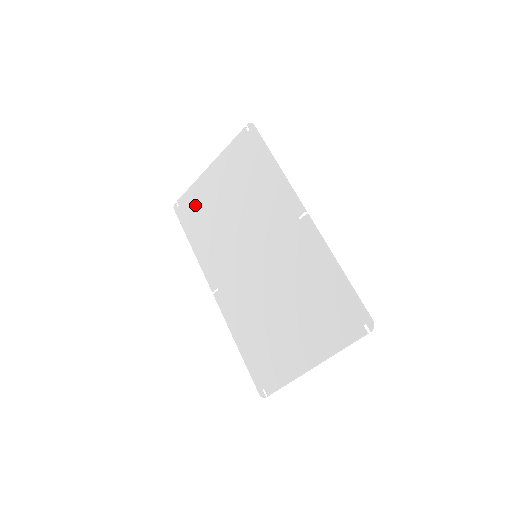
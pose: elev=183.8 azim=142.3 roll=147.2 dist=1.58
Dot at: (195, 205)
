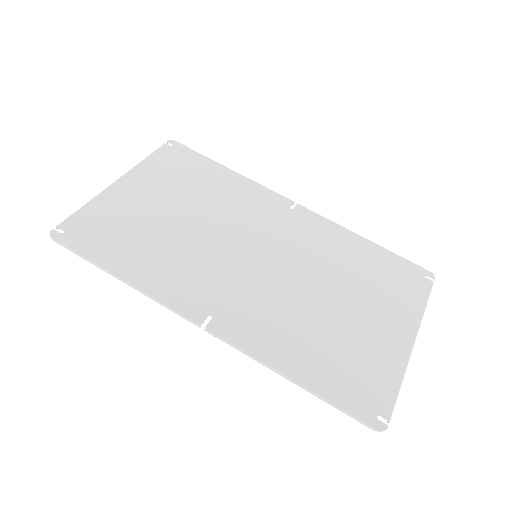
Dot at: (106, 224)
